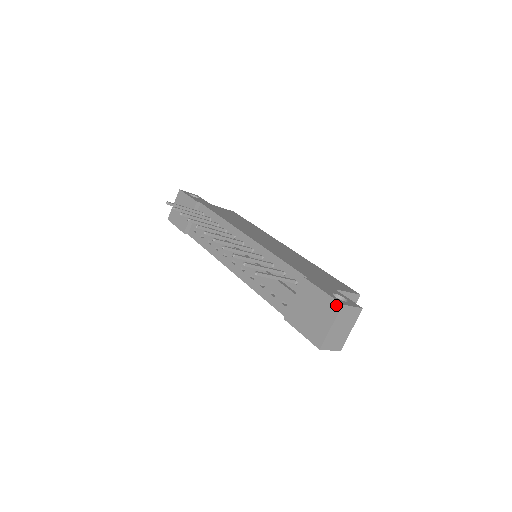
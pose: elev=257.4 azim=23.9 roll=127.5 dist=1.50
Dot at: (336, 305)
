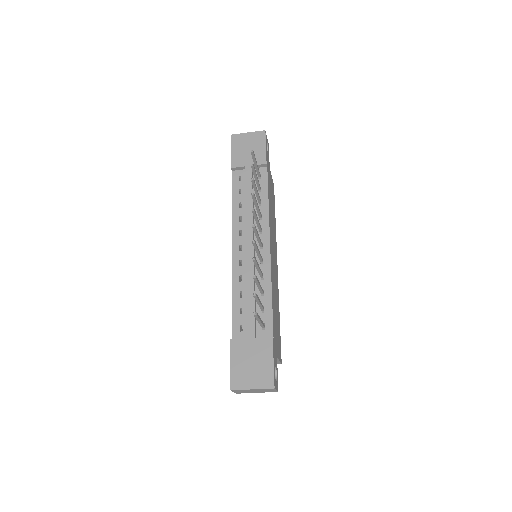
Dot at: (271, 383)
